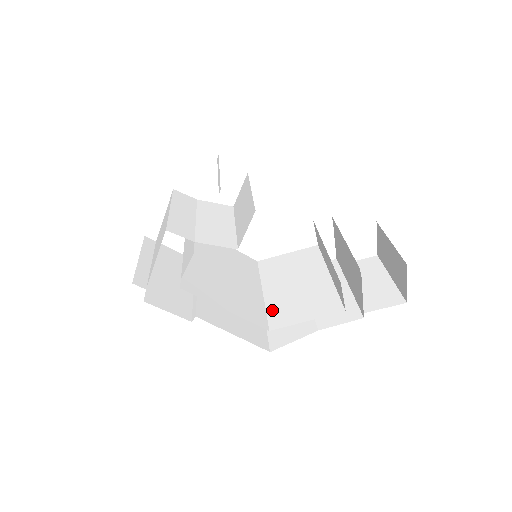
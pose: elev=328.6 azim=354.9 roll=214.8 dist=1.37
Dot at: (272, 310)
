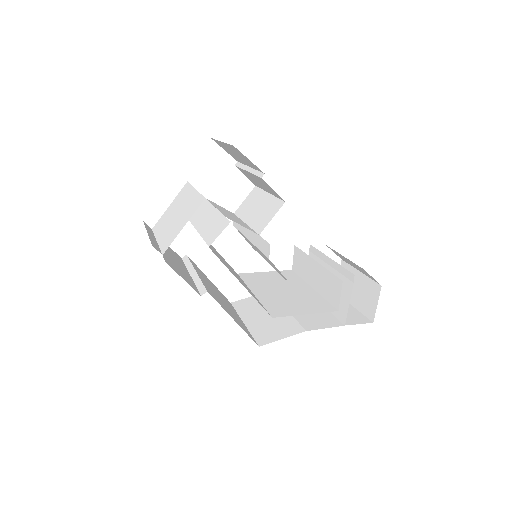
Dot at: (268, 305)
